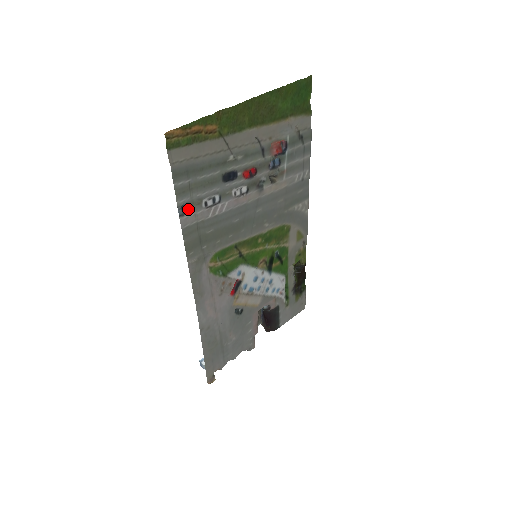
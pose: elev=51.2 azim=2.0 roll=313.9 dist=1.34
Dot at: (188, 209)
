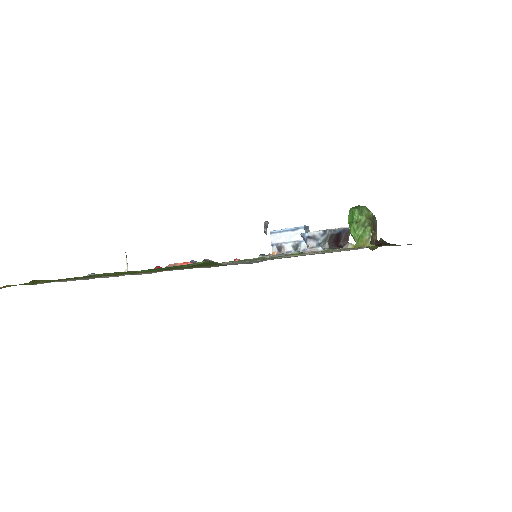
Dot at: occluded
